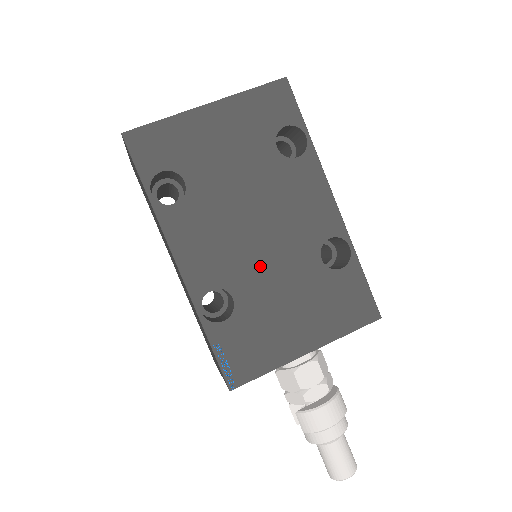
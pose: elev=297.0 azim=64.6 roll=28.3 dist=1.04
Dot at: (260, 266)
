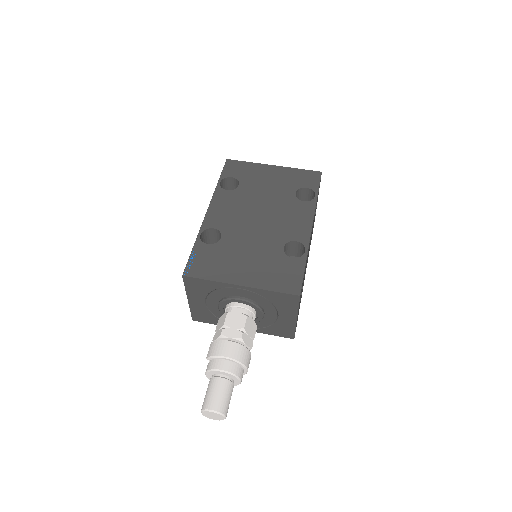
Dot at: (247, 232)
